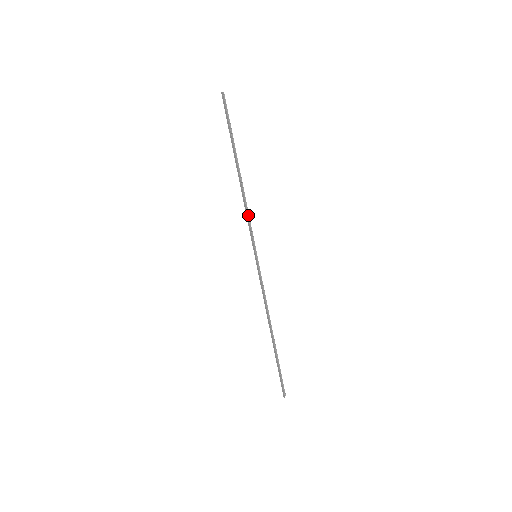
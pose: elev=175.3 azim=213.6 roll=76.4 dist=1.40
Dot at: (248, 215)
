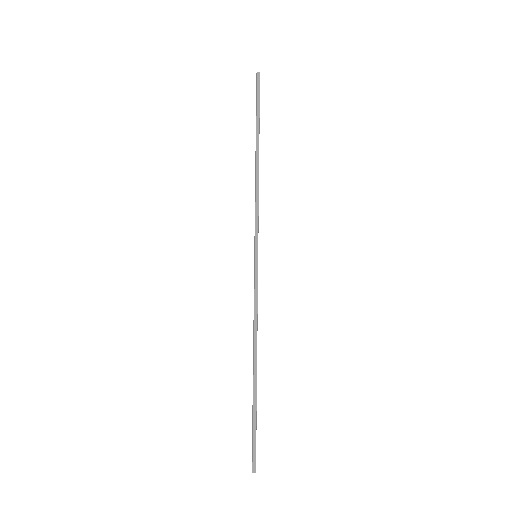
Dot at: (256, 205)
